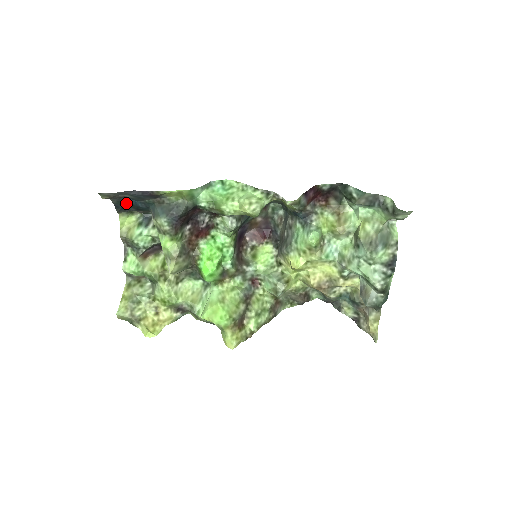
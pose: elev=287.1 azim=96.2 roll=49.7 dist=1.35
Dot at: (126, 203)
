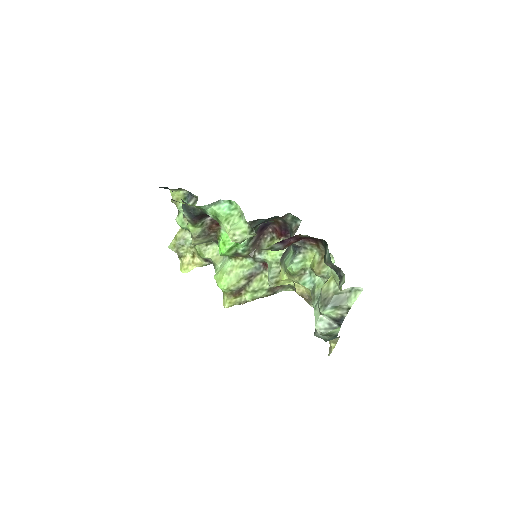
Dot at: (169, 189)
